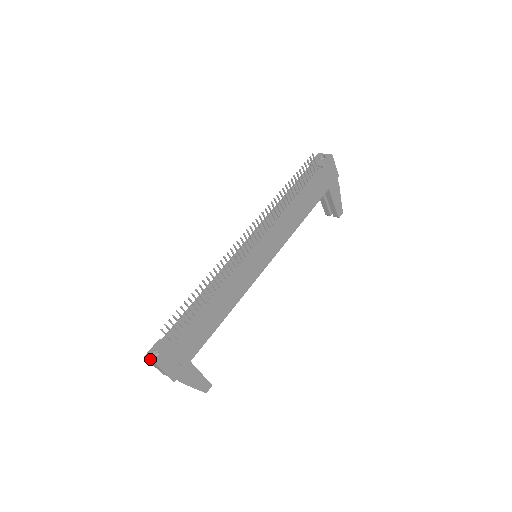
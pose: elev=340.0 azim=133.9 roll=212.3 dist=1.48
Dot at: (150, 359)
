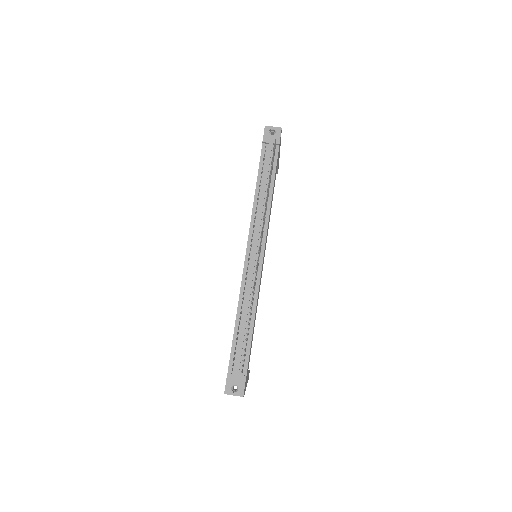
Dot at: (233, 394)
